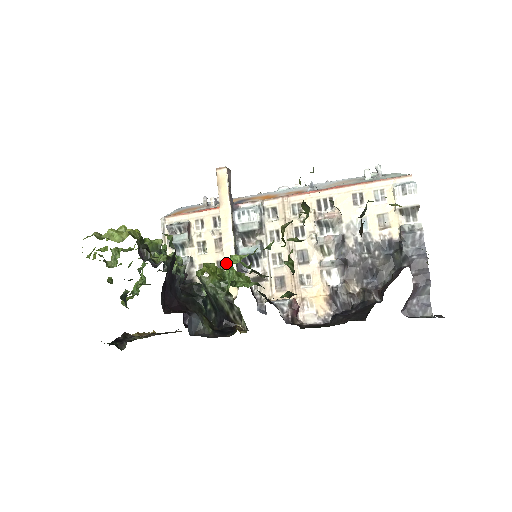
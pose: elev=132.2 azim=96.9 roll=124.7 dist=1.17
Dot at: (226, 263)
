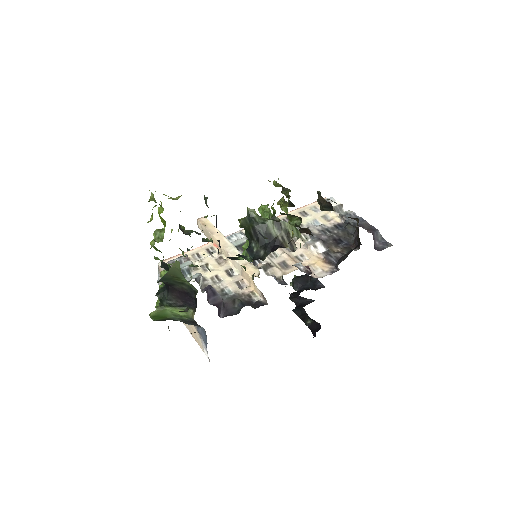
Dot at: (237, 260)
